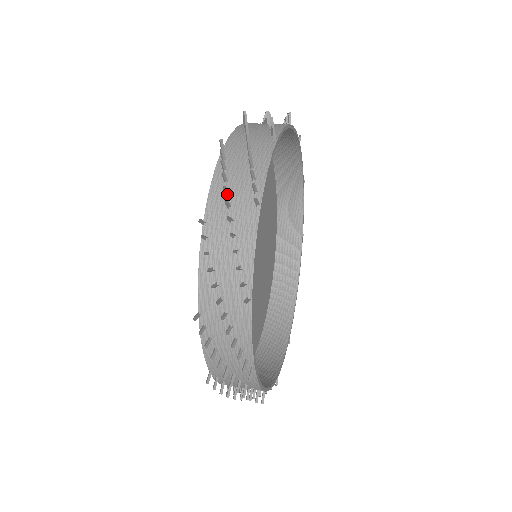
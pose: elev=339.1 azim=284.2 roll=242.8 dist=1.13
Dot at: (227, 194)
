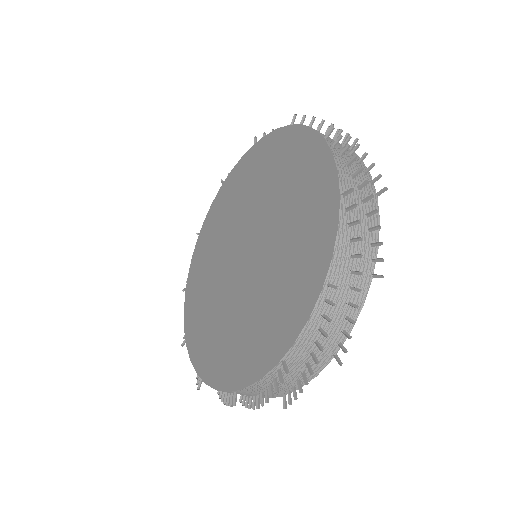
Dot at: occluded
